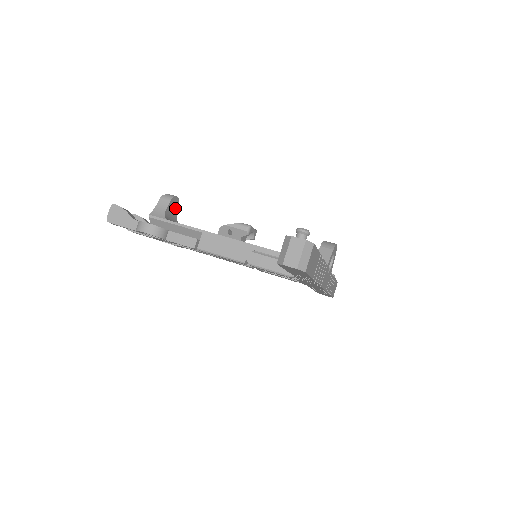
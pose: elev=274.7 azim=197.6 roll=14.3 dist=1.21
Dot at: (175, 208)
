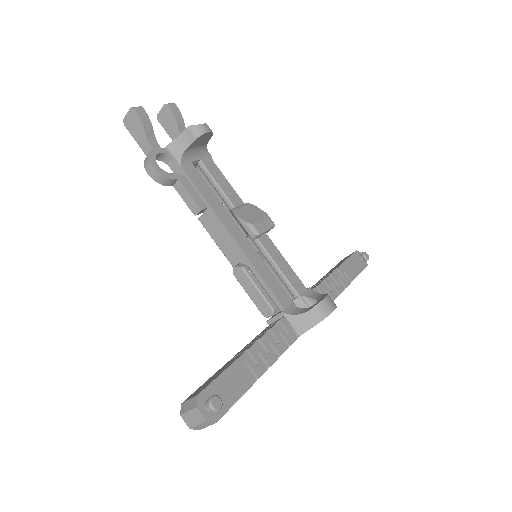
Dot at: (205, 140)
